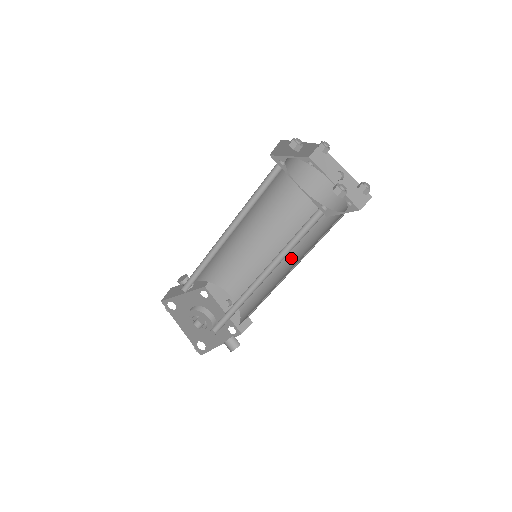
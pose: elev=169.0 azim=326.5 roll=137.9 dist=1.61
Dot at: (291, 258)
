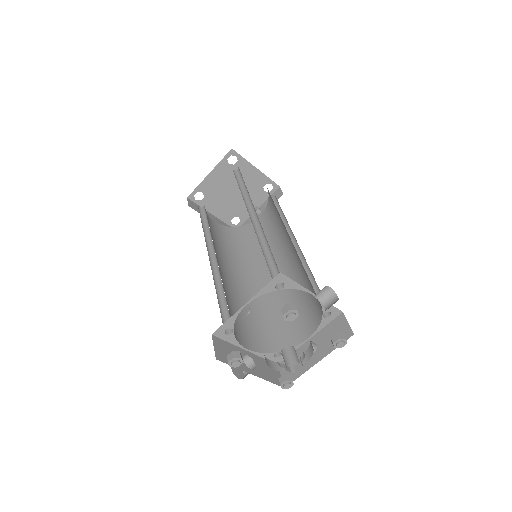
Dot at: (288, 245)
